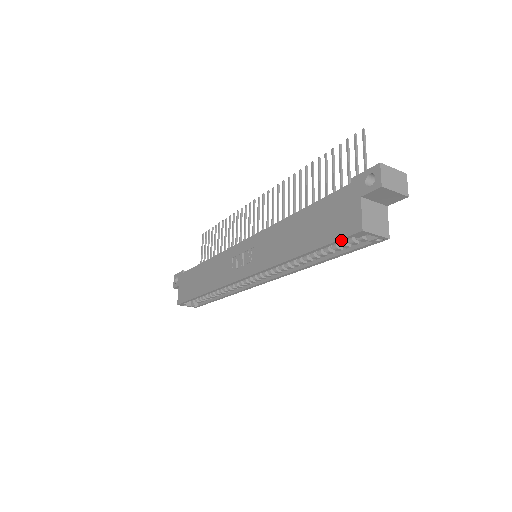
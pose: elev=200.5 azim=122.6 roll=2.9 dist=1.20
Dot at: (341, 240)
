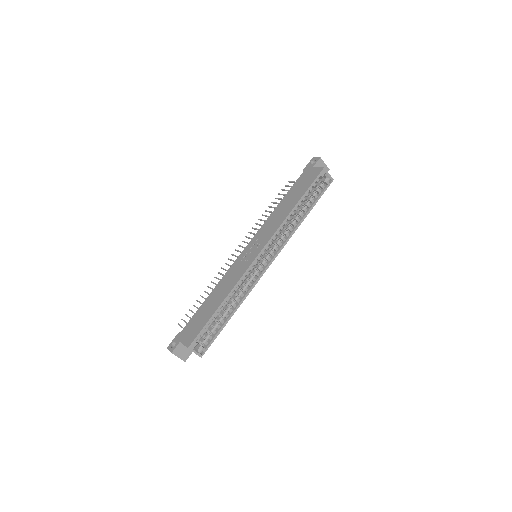
Dot at: (316, 180)
